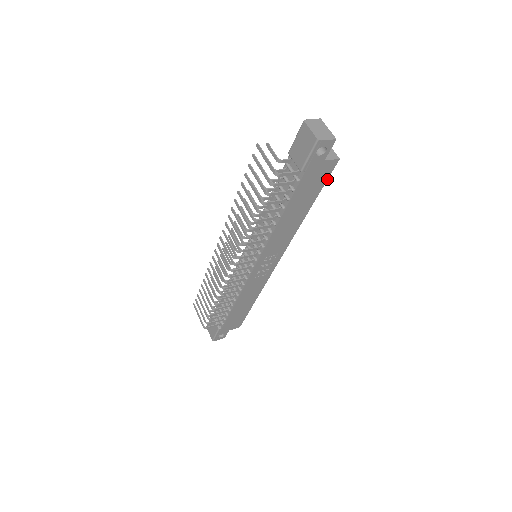
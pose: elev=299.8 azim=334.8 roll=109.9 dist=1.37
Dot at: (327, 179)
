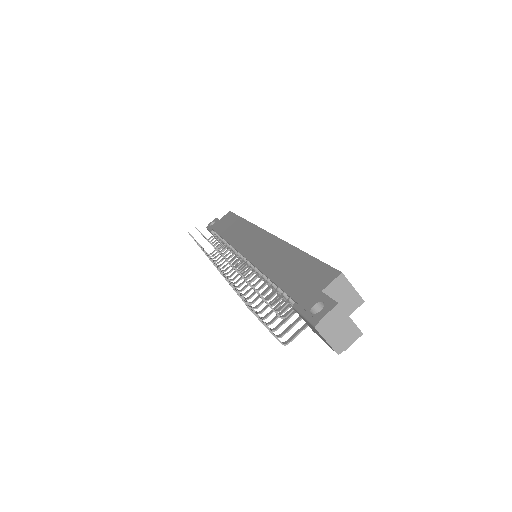
Dot at: occluded
